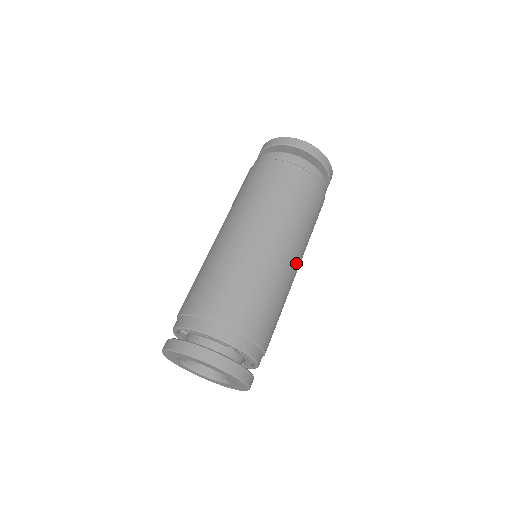
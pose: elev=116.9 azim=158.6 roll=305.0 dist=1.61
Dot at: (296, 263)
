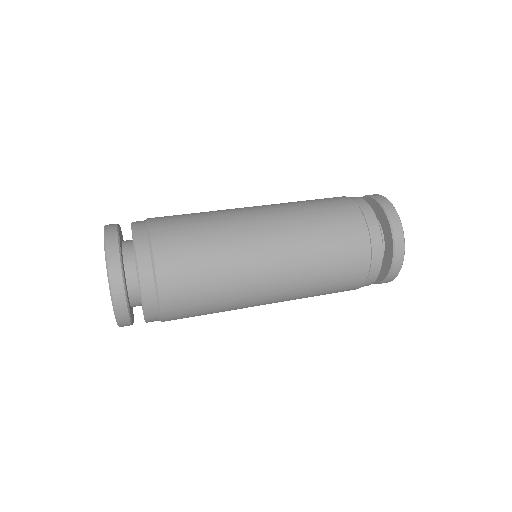
Dot at: (271, 269)
